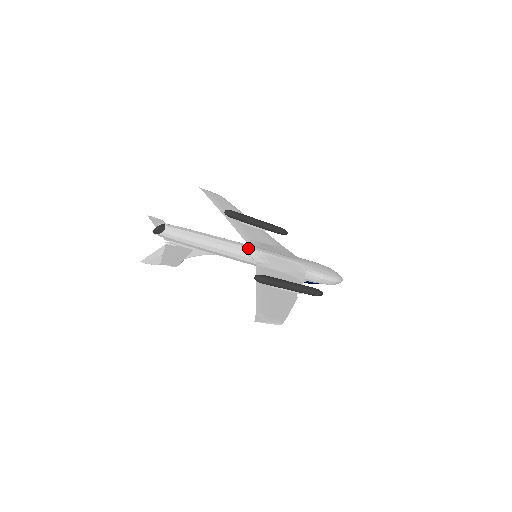
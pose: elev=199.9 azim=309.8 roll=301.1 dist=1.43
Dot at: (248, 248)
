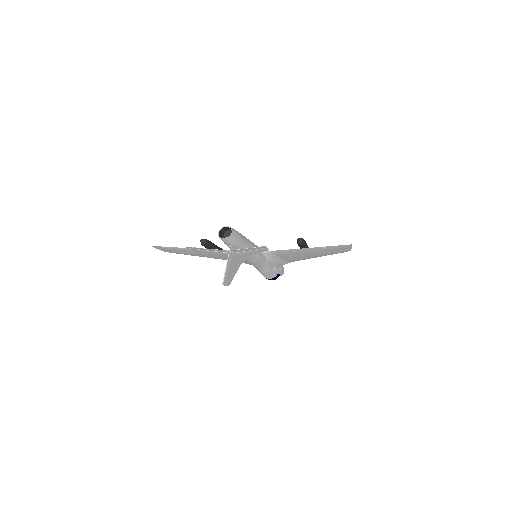
Dot at: occluded
